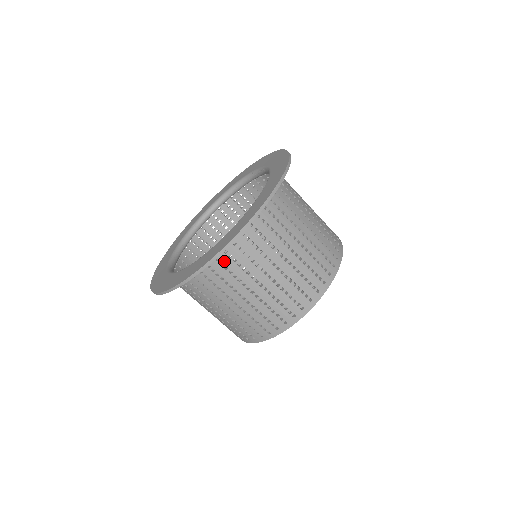
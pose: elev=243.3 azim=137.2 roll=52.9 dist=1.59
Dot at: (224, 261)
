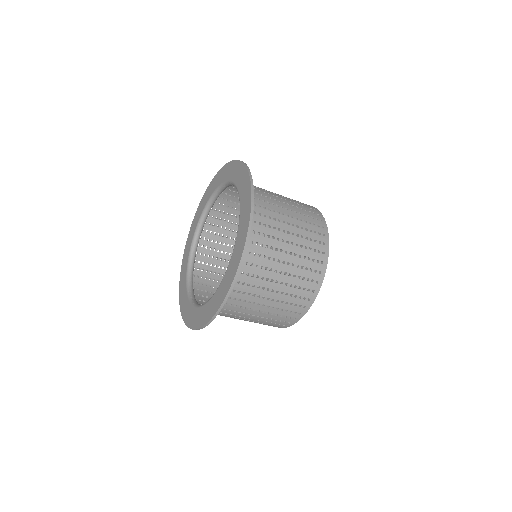
Dot at: (235, 288)
